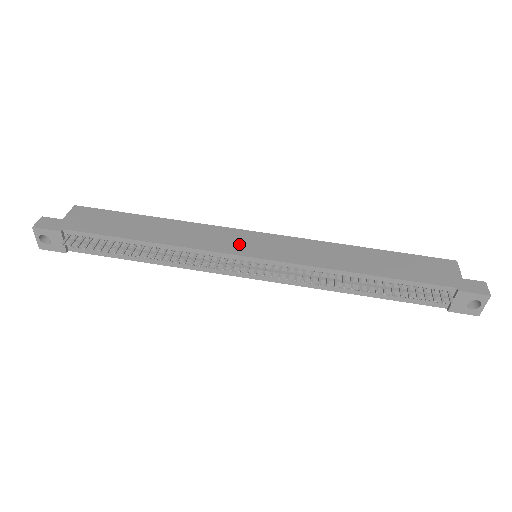
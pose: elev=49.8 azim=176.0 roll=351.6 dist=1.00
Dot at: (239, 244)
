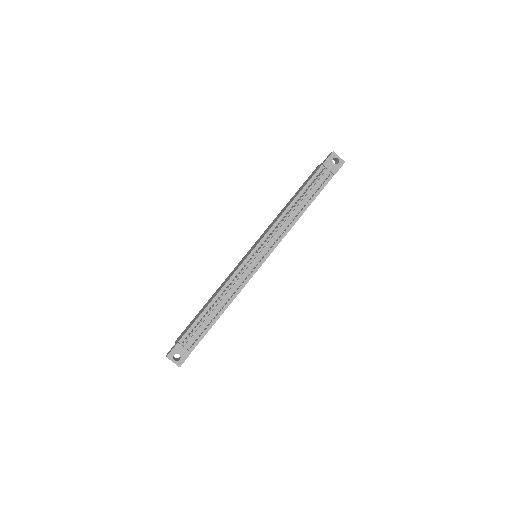
Dot at: occluded
